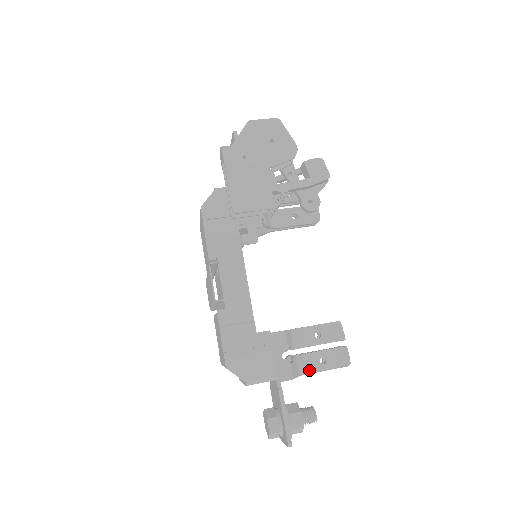
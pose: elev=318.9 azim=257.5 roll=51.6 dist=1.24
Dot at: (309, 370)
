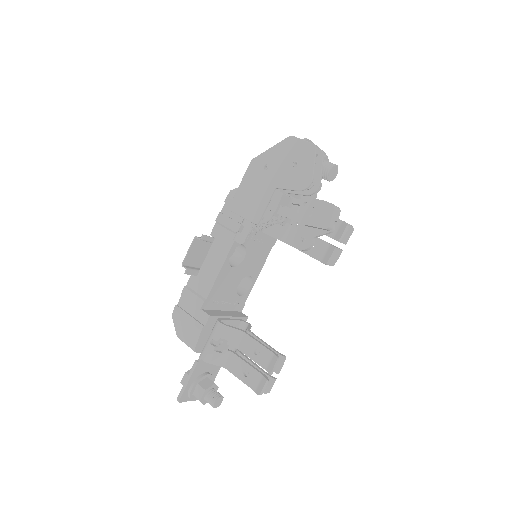
Dot at: (233, 370)
